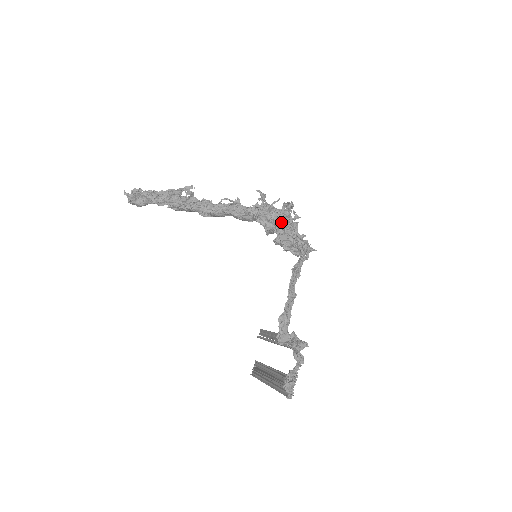
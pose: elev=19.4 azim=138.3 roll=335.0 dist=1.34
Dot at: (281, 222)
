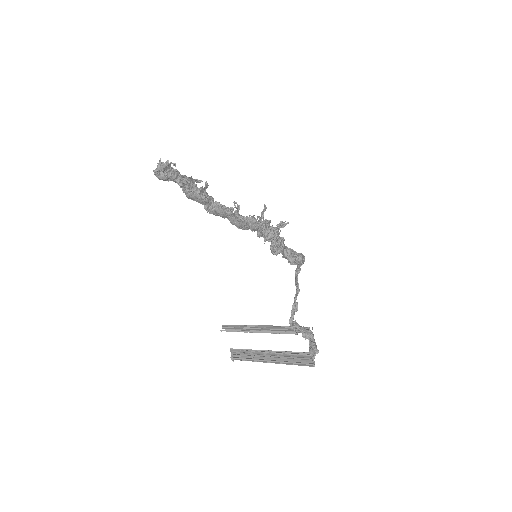
Dot at: (276, 235)
